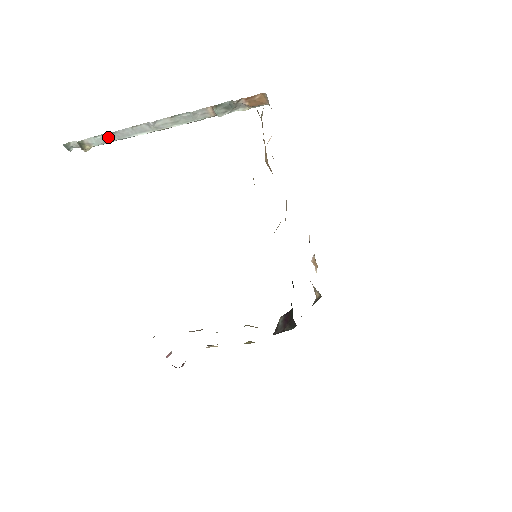
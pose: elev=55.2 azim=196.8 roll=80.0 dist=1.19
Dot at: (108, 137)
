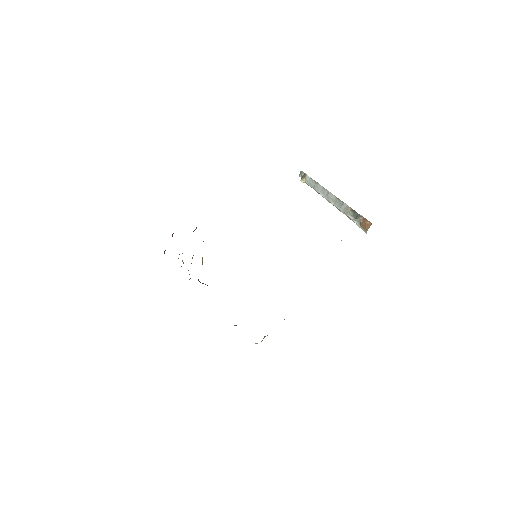
Dot at: (313, 183)
